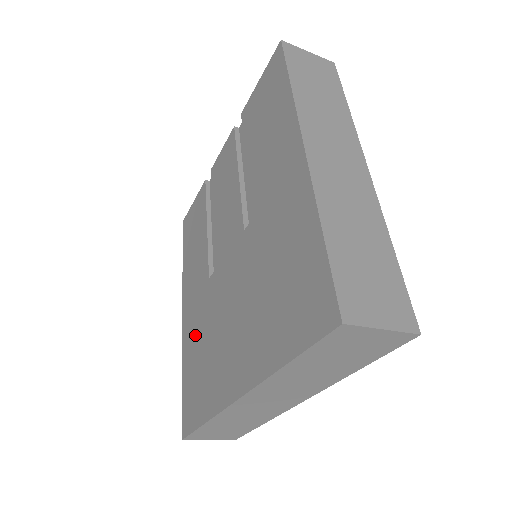
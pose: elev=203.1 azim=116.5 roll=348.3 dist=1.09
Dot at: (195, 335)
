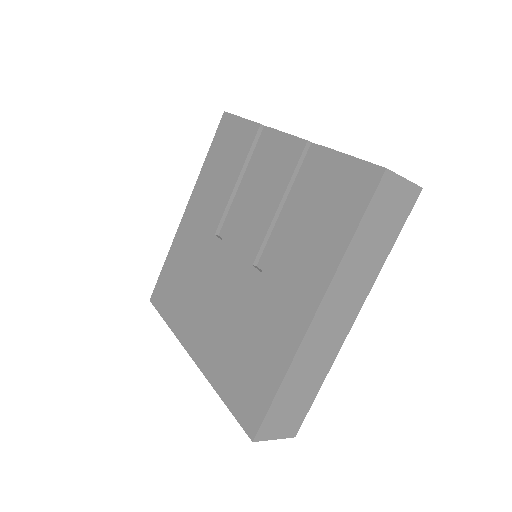
Dot at: (186, 253)
